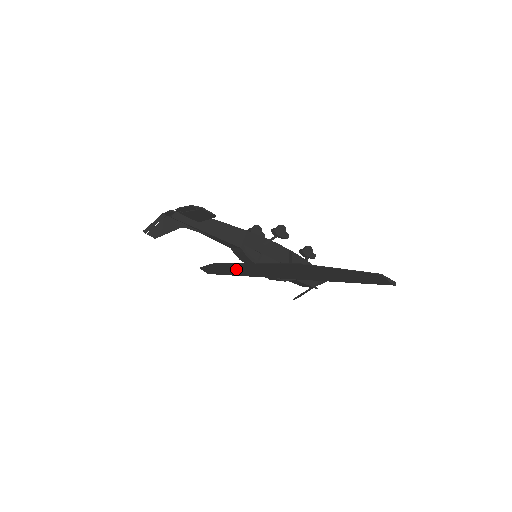
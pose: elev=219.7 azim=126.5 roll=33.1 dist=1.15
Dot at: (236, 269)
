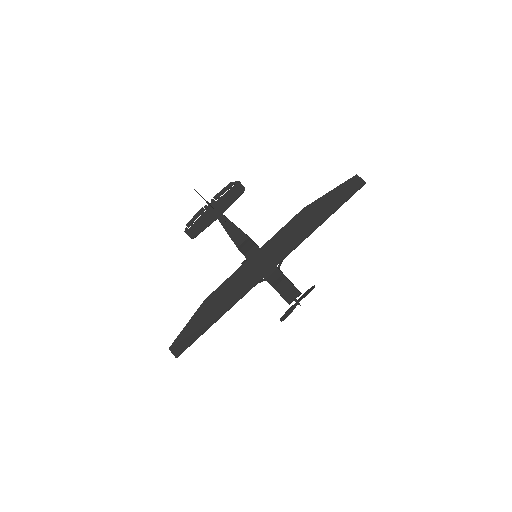
Dot at: (230, 290)
